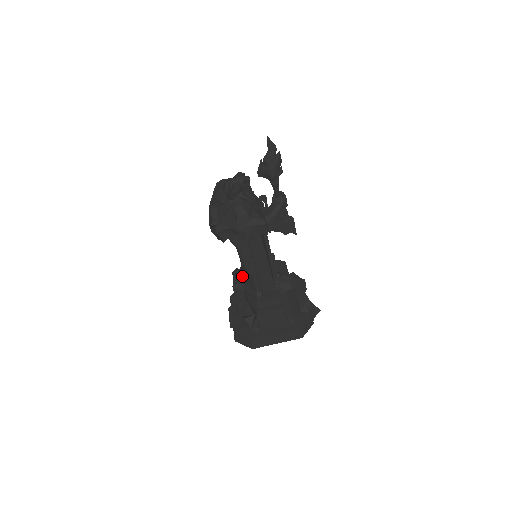
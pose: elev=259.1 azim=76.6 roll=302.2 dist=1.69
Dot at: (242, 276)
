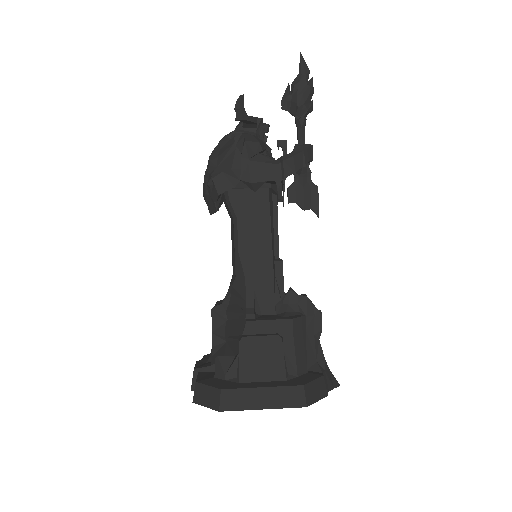
Dot at: (230, 289)
